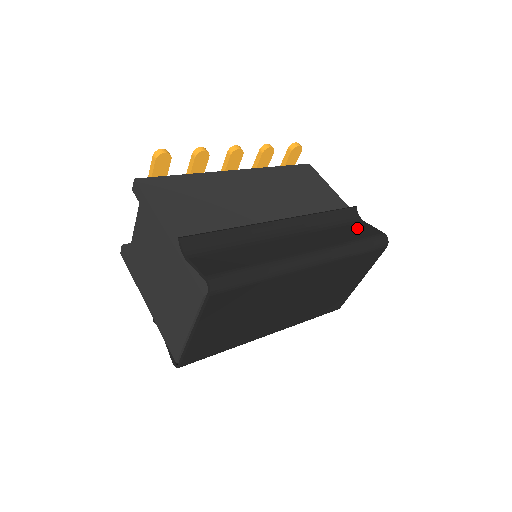
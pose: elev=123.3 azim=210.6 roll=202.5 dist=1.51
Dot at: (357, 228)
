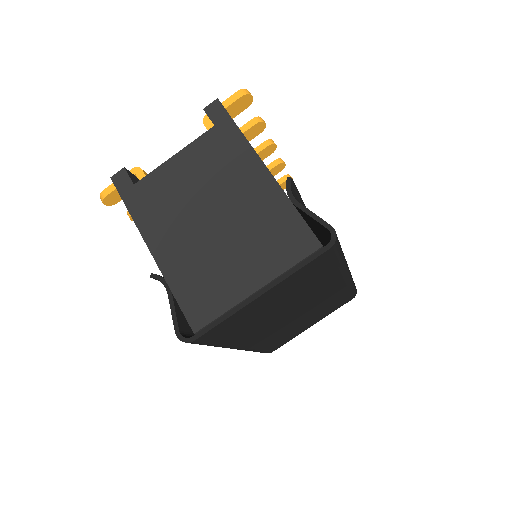
Dot at: occluded
